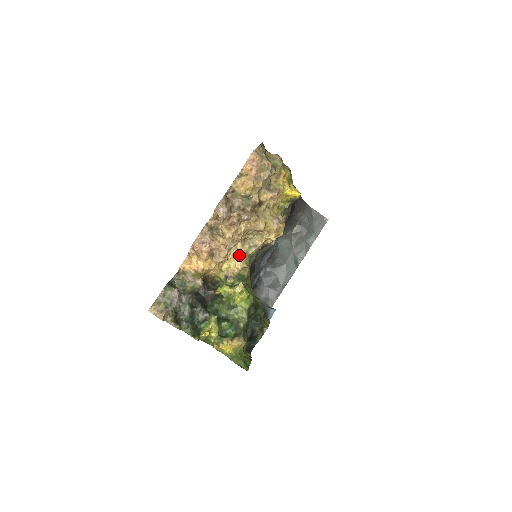
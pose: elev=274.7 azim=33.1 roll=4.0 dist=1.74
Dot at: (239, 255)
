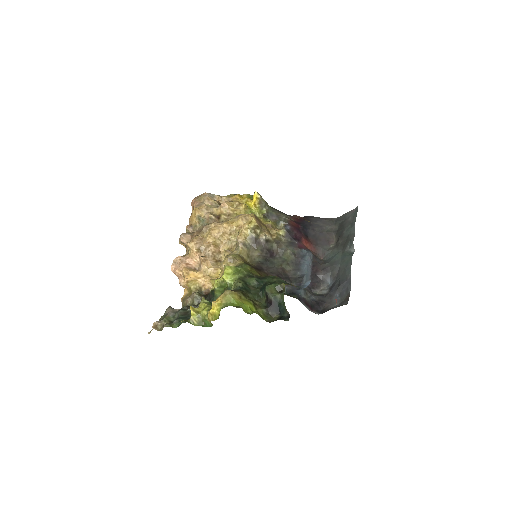
Dot at: (225, 258)
